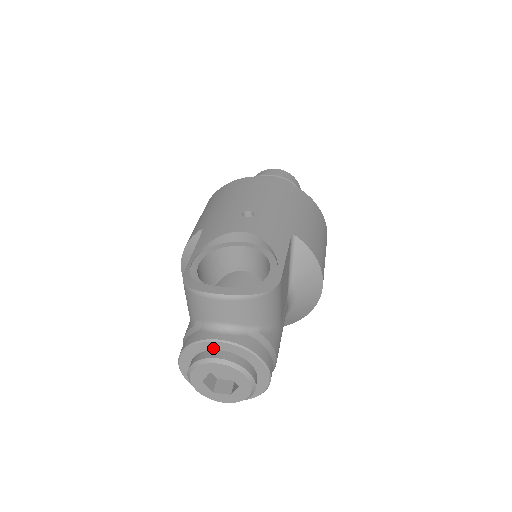
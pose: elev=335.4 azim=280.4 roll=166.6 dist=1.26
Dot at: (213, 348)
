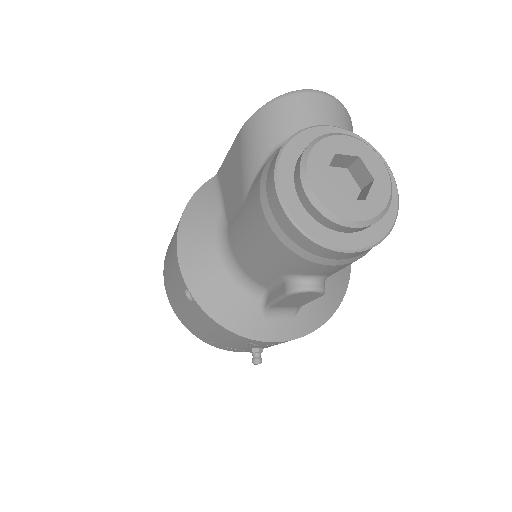
Dot at: occluded
